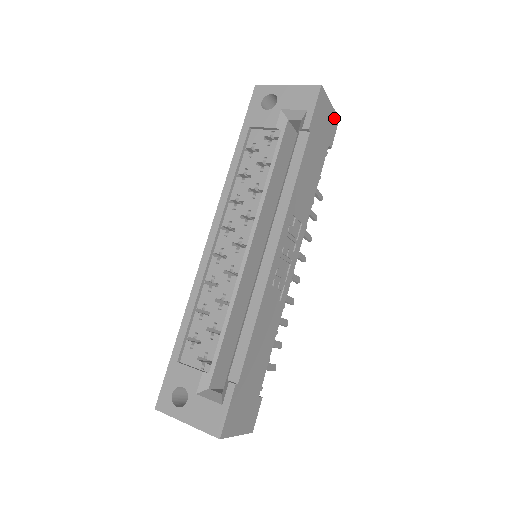
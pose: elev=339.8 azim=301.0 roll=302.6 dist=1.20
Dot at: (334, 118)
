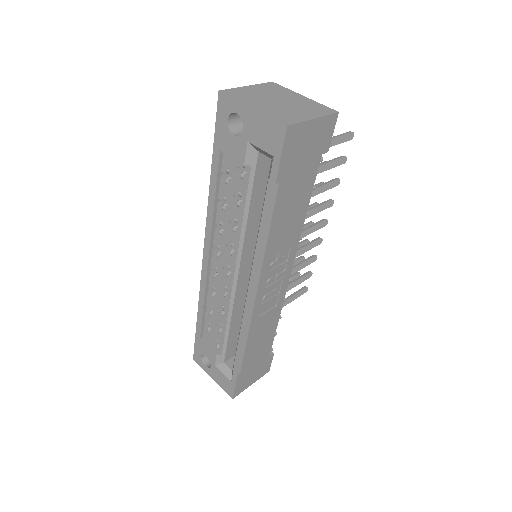
Dot at: (326, 122)
